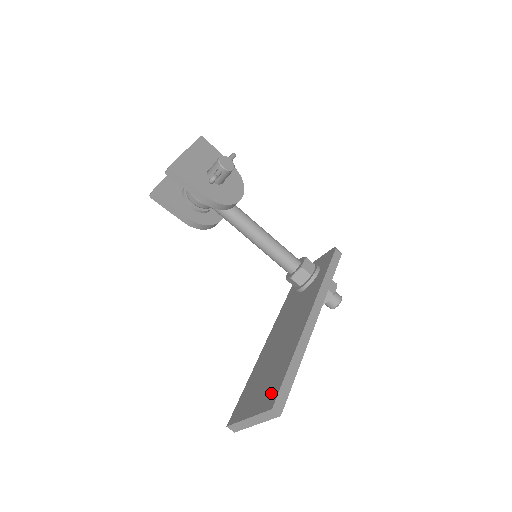
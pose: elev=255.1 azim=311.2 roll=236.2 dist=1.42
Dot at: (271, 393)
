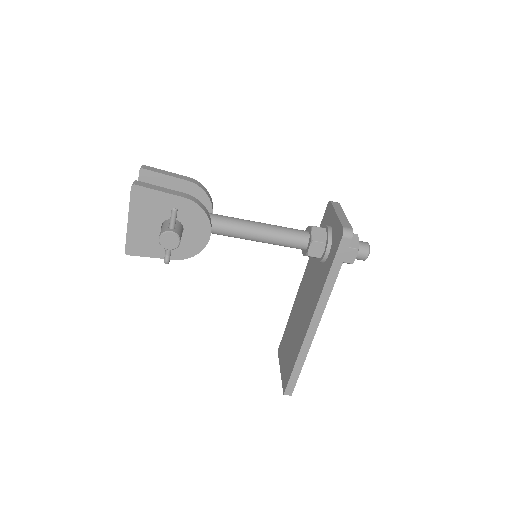
Dot at: (286, 376)
